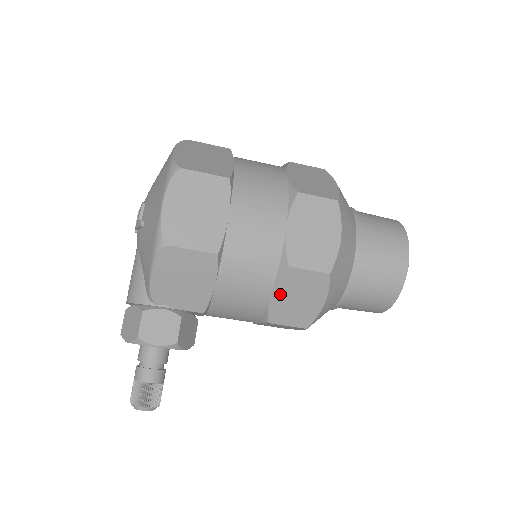
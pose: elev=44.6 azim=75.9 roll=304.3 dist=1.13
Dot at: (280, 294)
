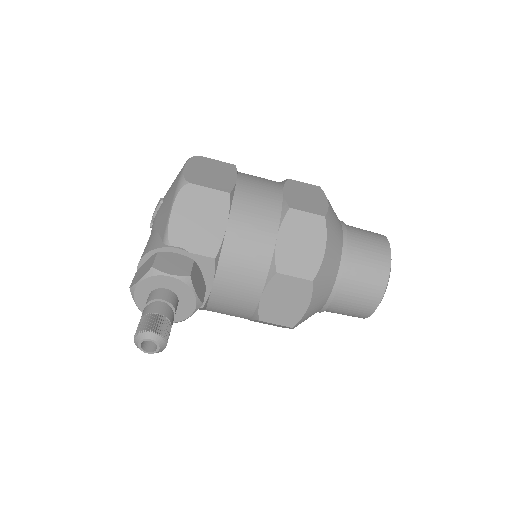
Dot at: (285, 238)
